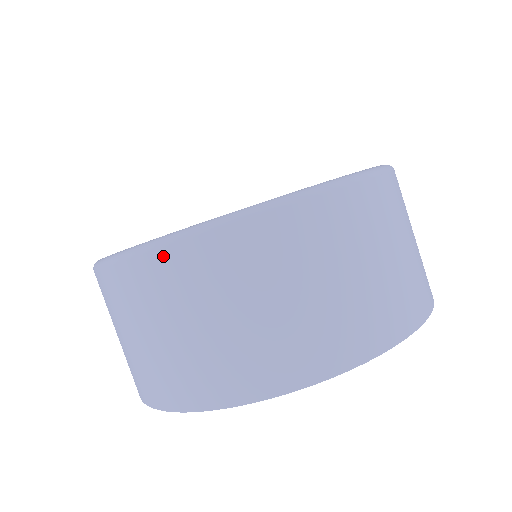
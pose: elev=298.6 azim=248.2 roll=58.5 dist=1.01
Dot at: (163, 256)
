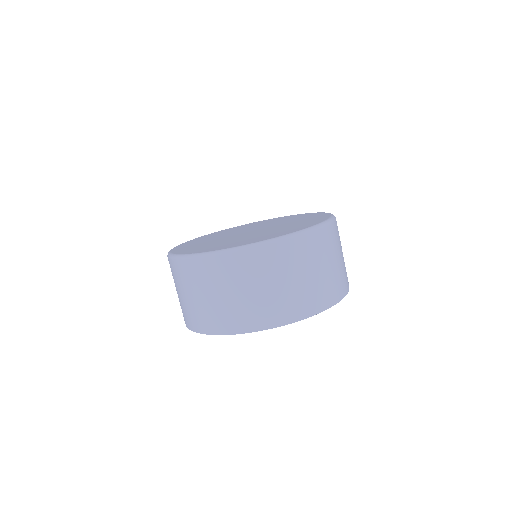
Dot at: (191, 263)
